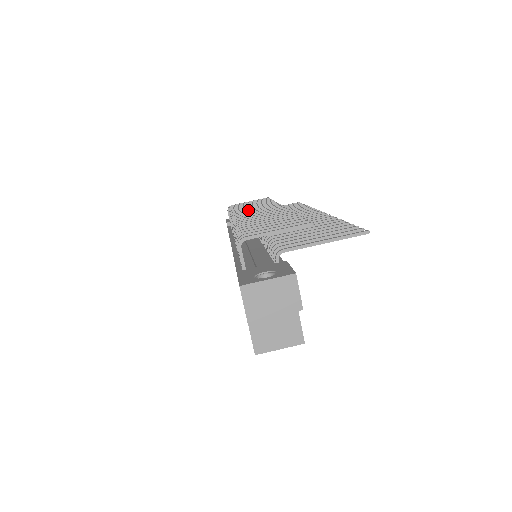
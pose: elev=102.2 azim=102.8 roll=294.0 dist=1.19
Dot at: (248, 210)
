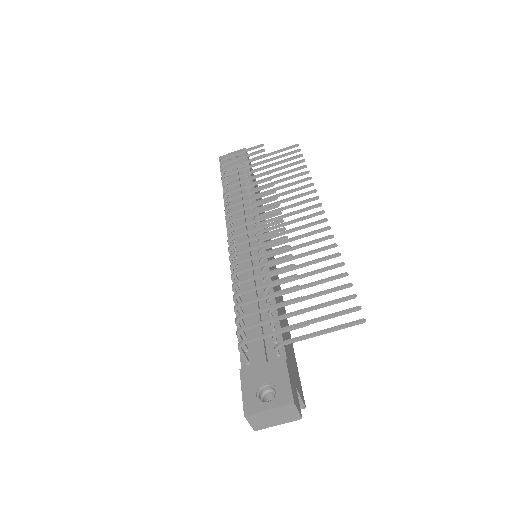
Dot at: (242, 202)
